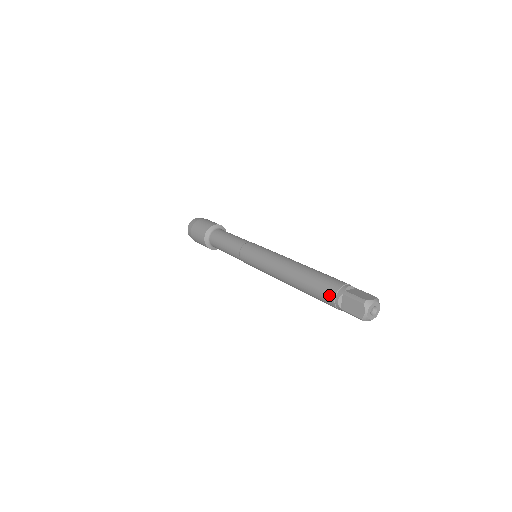
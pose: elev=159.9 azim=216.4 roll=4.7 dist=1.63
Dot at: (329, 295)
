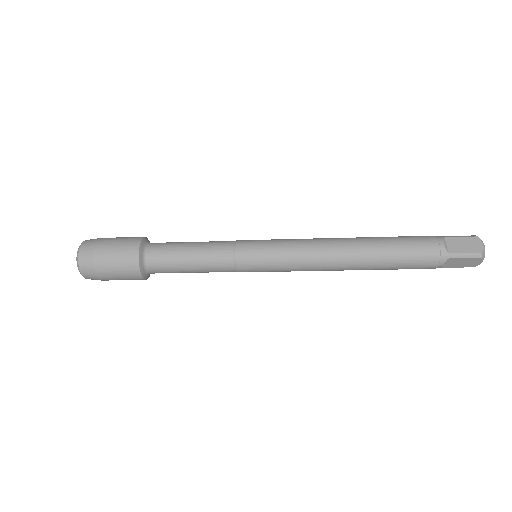
Dot at: (429, 241)
